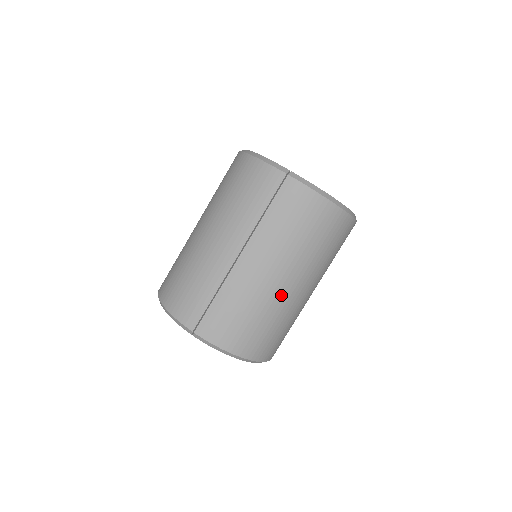
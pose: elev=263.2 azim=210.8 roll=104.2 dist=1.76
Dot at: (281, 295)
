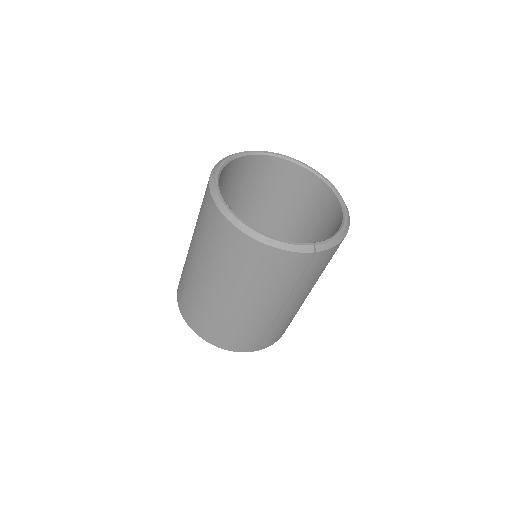
Dot at: occluded
